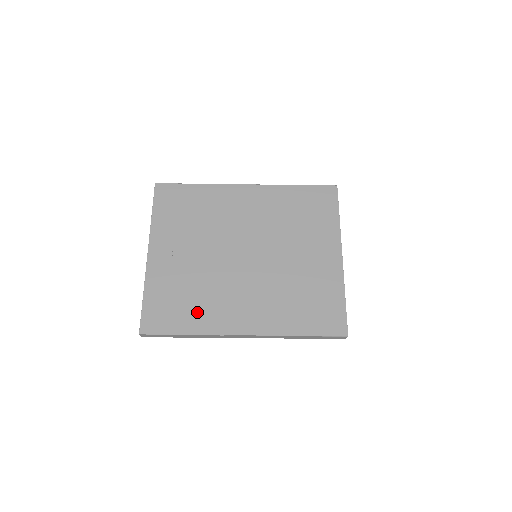
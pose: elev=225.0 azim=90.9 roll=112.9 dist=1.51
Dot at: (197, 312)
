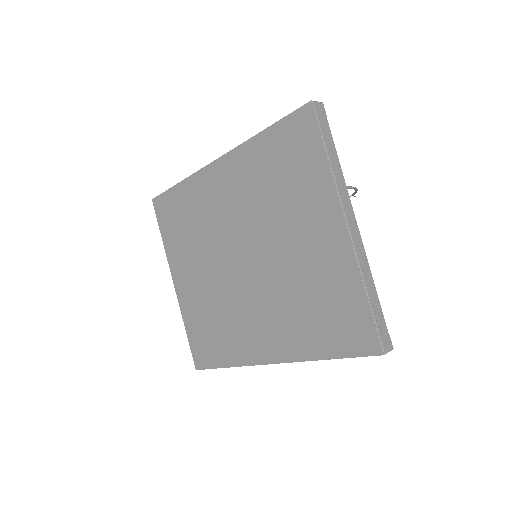
Dot at: (226, 342)
